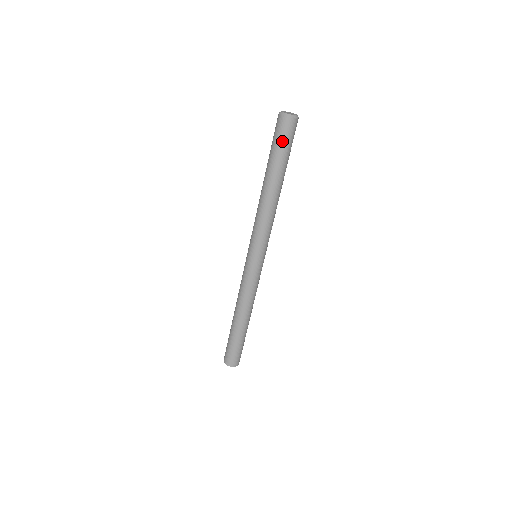
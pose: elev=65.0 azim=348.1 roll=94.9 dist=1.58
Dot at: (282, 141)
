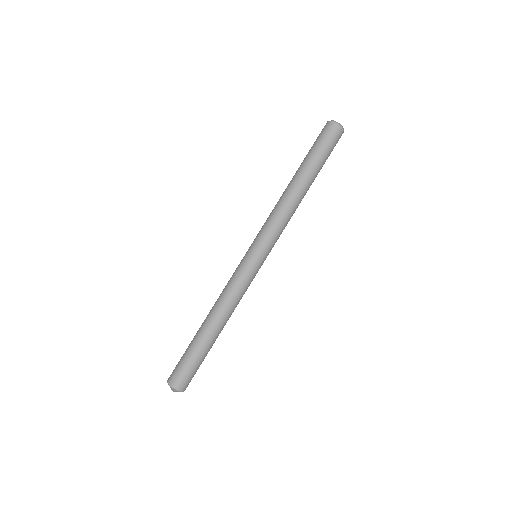
Dot at: (329, 146)
